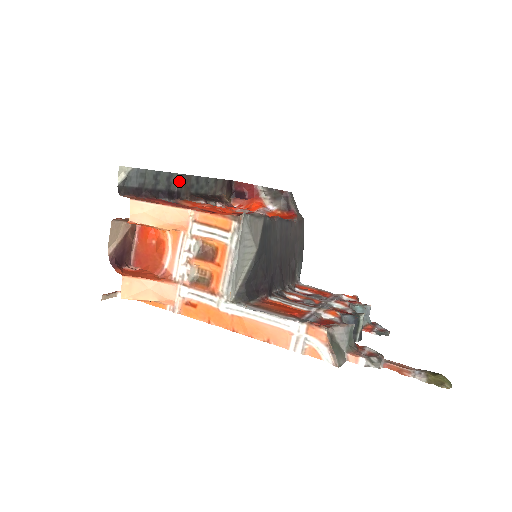
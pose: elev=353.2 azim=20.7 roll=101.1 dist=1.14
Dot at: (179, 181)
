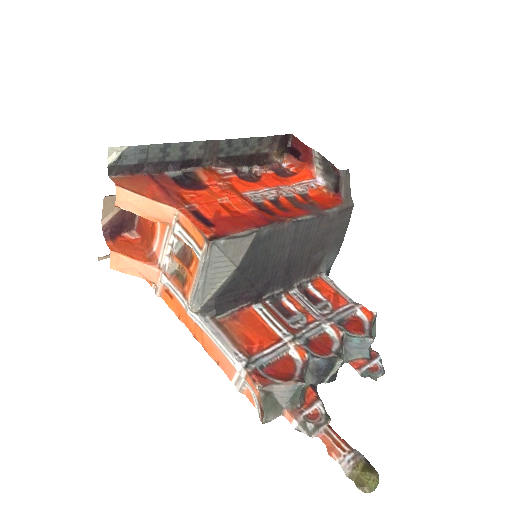
Dot at: (201, 148)
